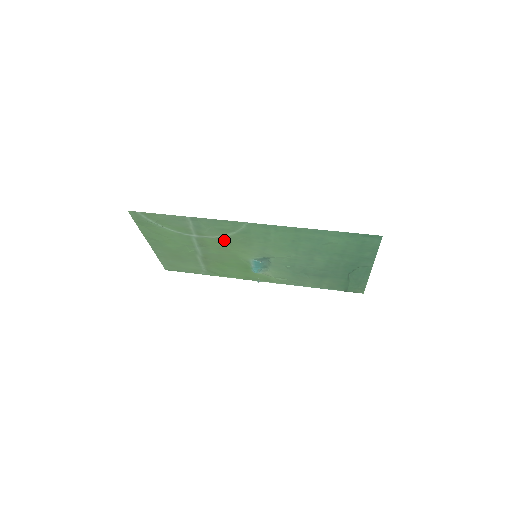
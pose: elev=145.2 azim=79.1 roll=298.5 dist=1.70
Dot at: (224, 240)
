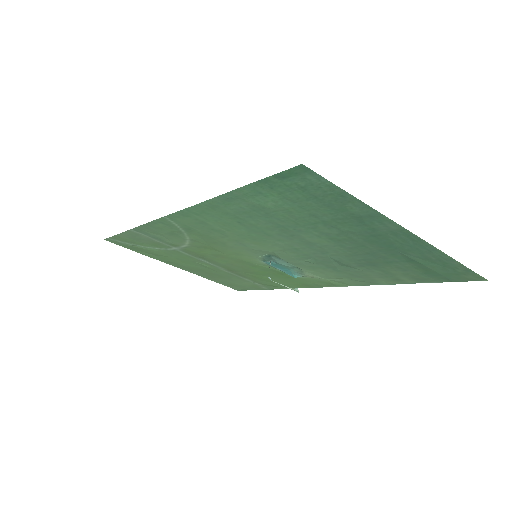
Dot at: (199, 245)
